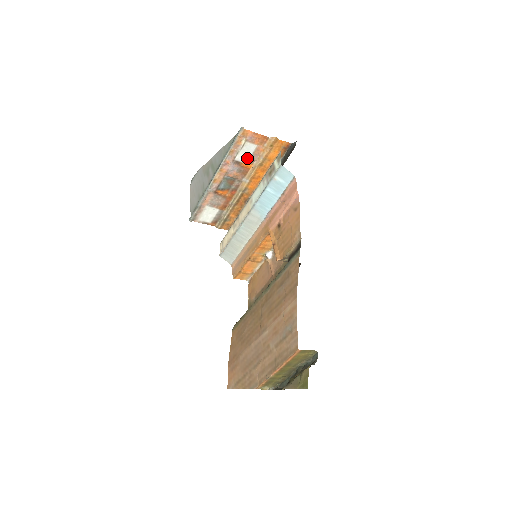
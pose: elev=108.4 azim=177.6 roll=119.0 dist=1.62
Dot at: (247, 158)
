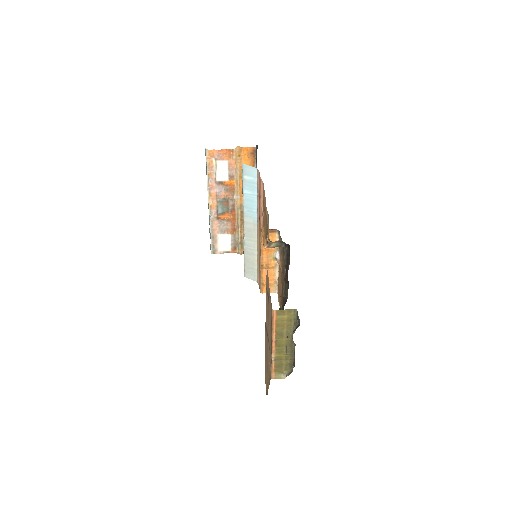
Dot at: (226, 176)
